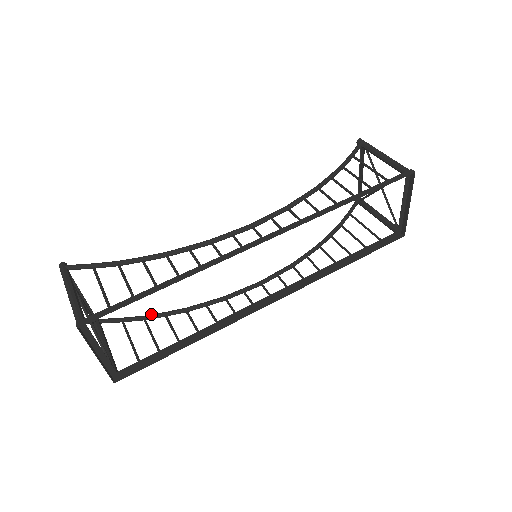
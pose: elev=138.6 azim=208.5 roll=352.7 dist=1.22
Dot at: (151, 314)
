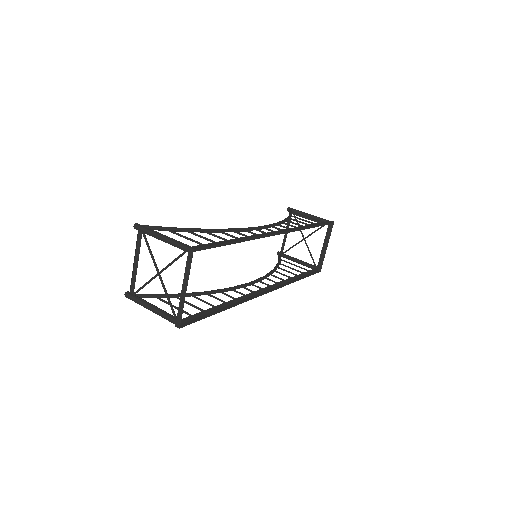
Dot at: (179, 293)
